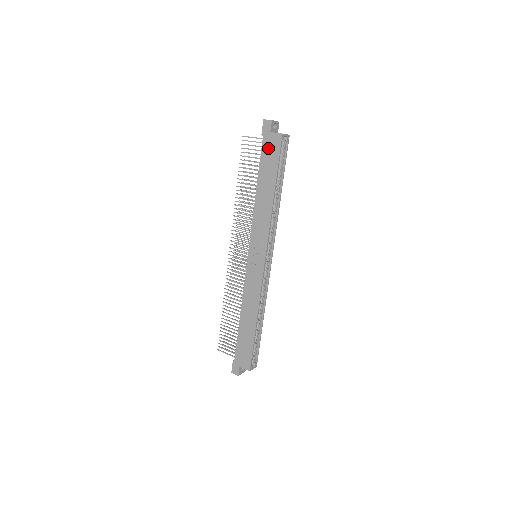
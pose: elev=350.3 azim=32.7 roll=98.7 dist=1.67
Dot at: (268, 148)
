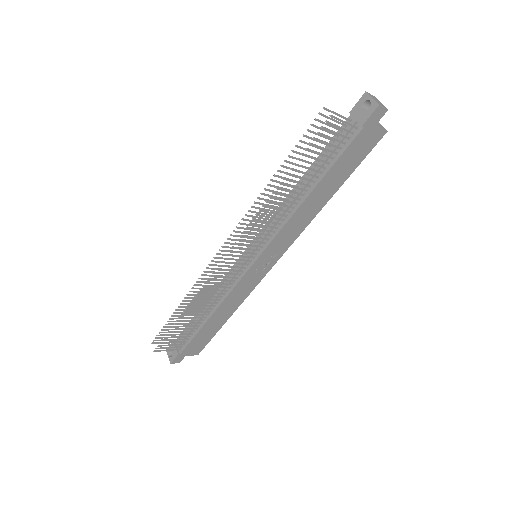
Dot at: (359, 145)
